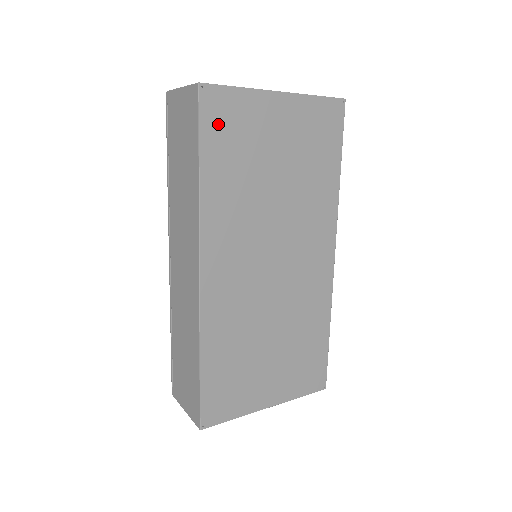
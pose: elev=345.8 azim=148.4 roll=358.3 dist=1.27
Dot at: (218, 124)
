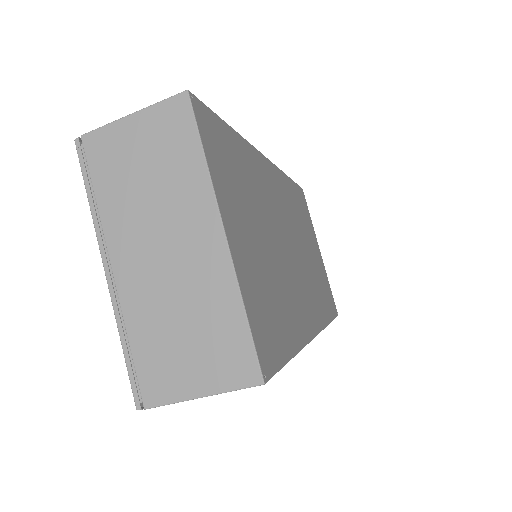
Dot at: (301, 199)
